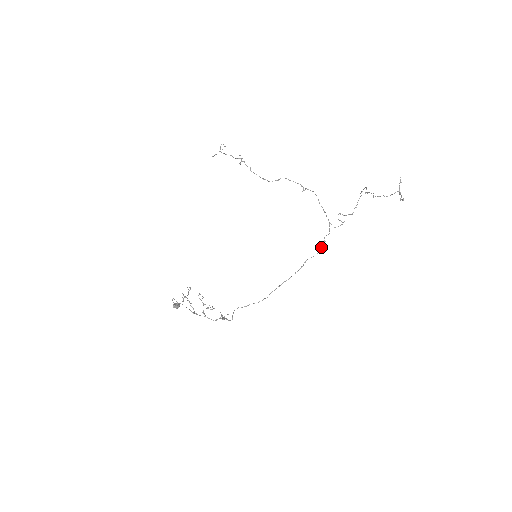
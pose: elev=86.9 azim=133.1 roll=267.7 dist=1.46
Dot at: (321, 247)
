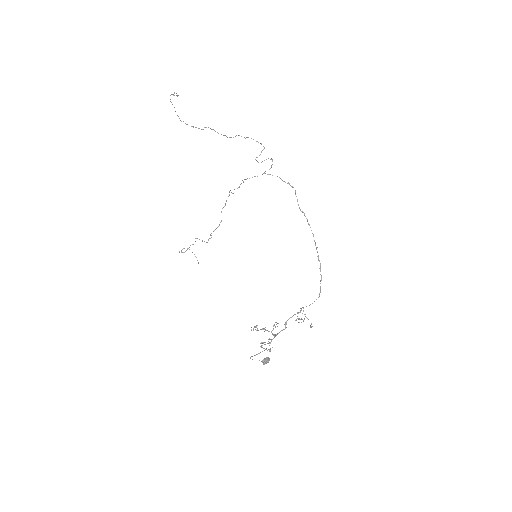
Dot at: occluded
